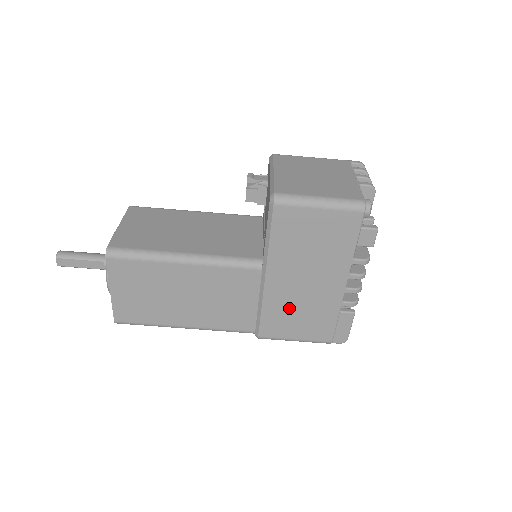
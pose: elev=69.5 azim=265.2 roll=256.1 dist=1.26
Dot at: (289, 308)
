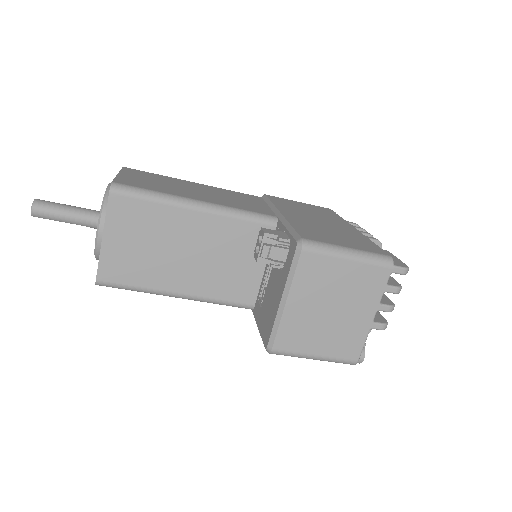
Dot at: occluded
